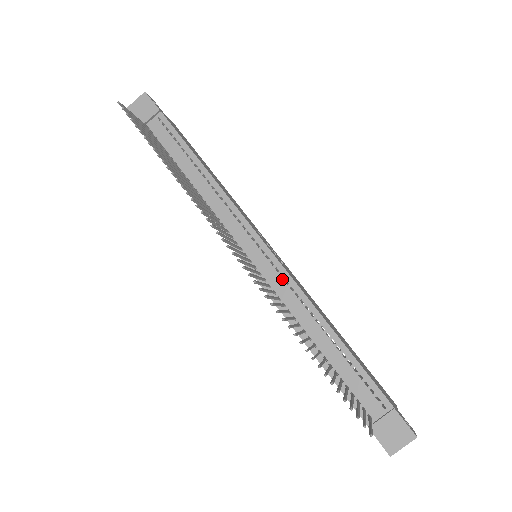
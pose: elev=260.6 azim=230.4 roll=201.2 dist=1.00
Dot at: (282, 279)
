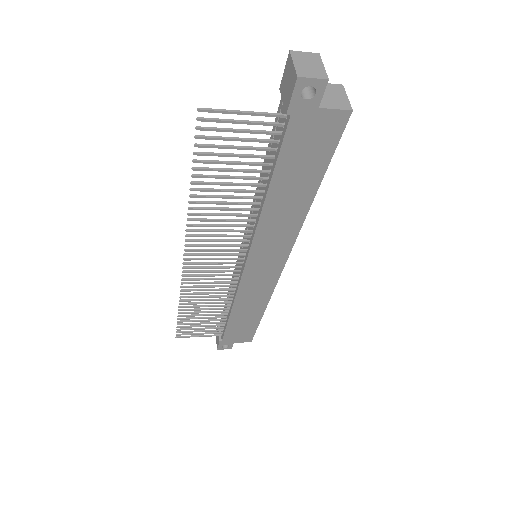
Dot at: (248, 228)
